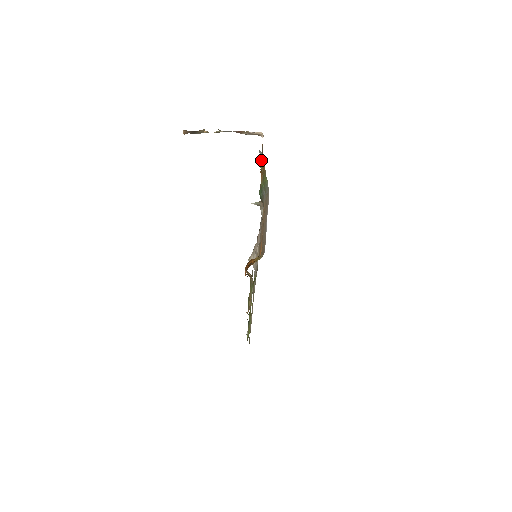
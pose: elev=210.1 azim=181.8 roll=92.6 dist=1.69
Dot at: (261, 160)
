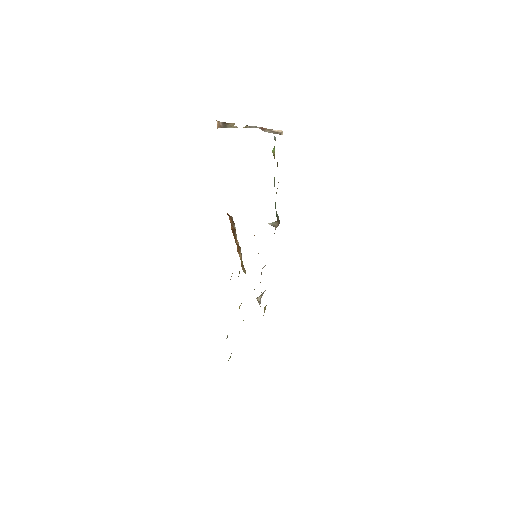
Dot at: occluded
